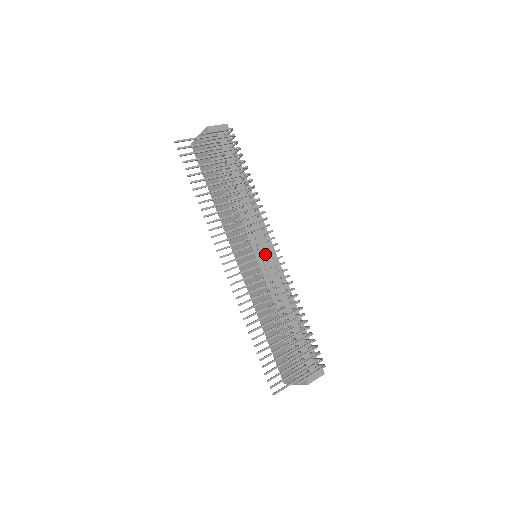
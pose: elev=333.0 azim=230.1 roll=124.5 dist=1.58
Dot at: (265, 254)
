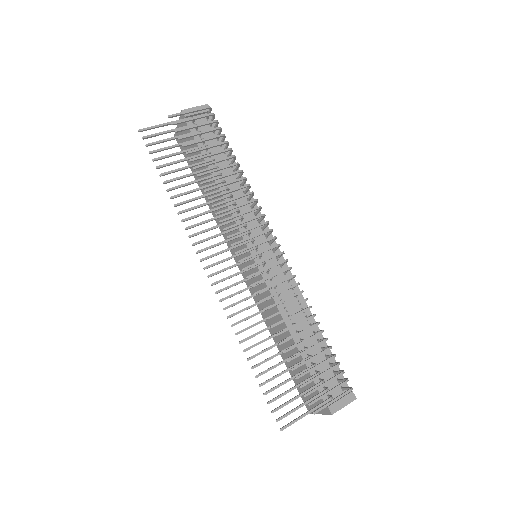
Dot at: (265, 252)
